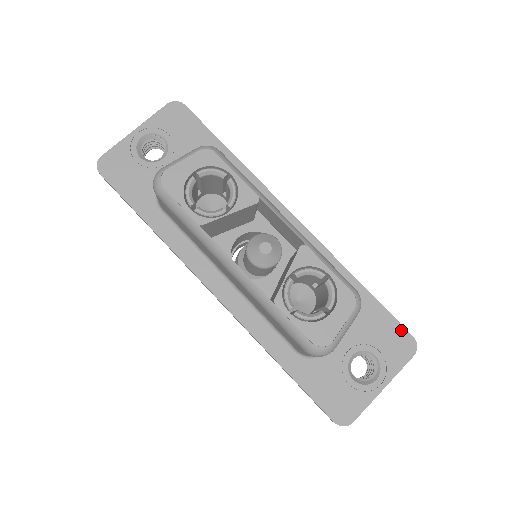
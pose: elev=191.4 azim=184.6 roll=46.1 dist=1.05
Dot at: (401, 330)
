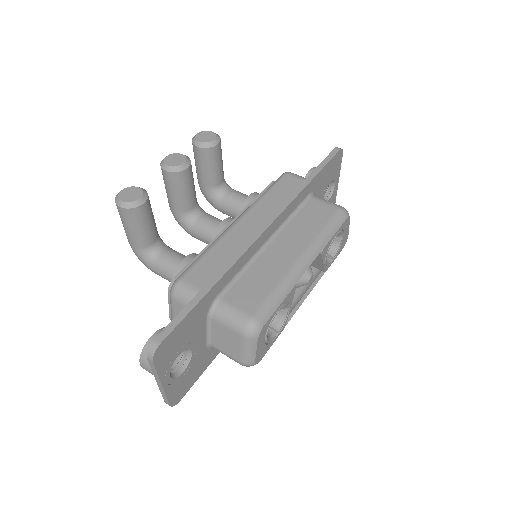
Dot at: (335, 158)
